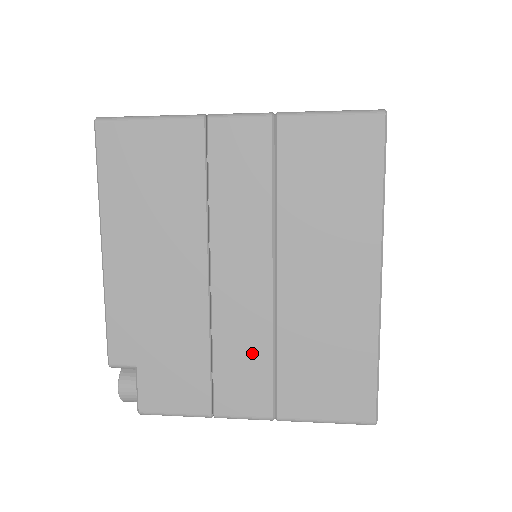
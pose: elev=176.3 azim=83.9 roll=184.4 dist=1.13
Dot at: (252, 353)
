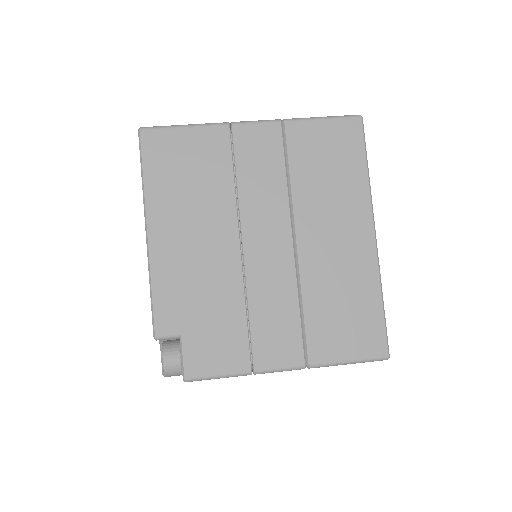
Dot at: (282, 309)
